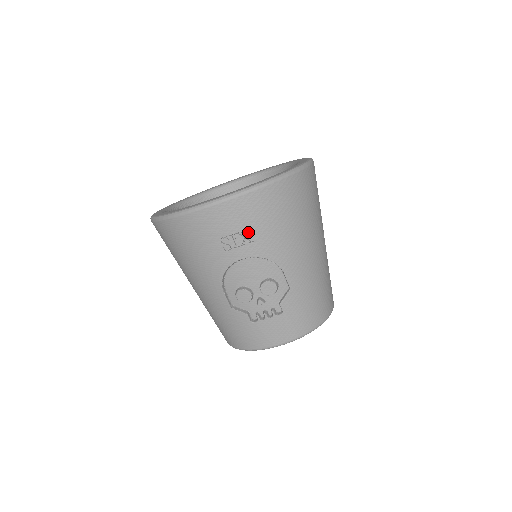
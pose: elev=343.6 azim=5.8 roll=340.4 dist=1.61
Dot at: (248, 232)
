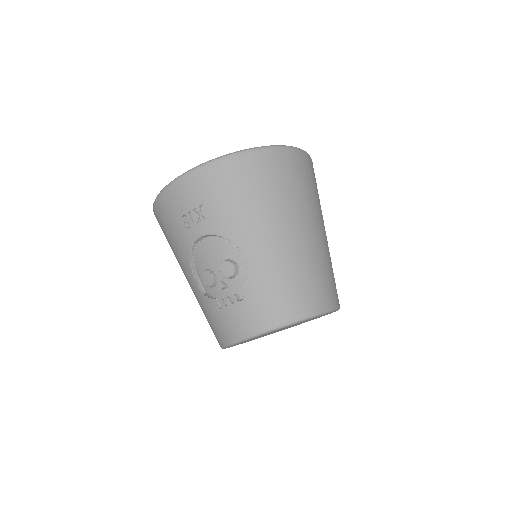
Dot at: (201, 208)
